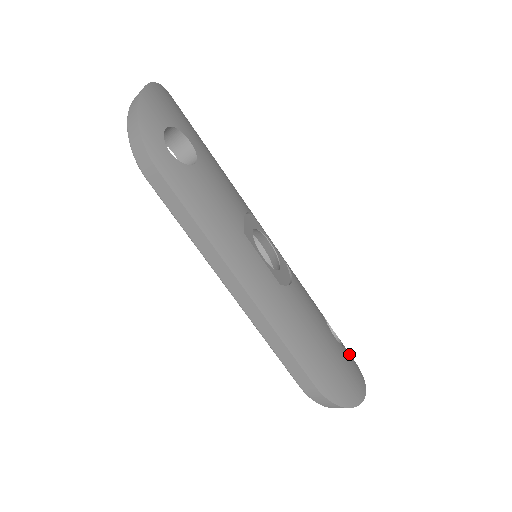
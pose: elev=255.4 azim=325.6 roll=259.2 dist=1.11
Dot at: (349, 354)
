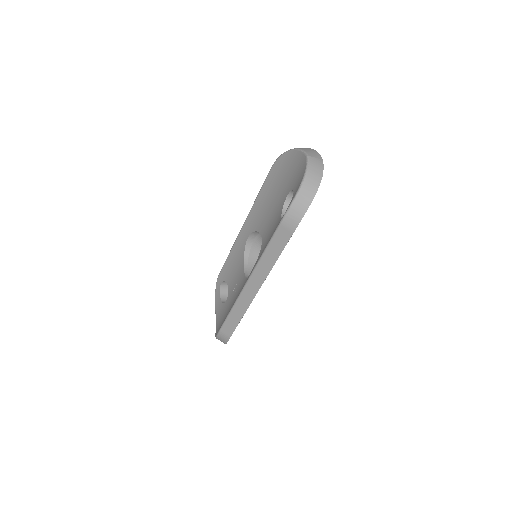
Dot at: occluded
